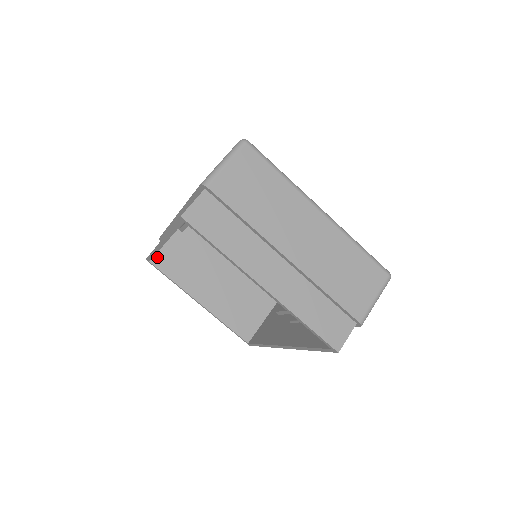
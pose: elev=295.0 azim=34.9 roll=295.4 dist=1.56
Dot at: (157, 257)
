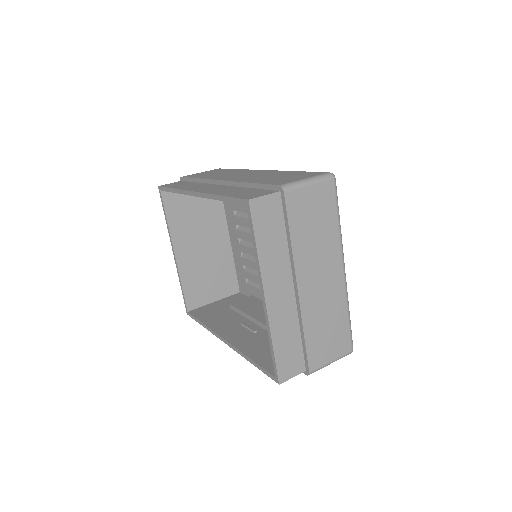
Dot at: occluded
